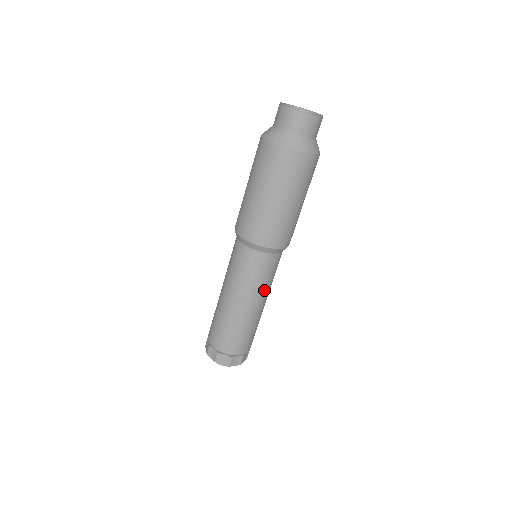
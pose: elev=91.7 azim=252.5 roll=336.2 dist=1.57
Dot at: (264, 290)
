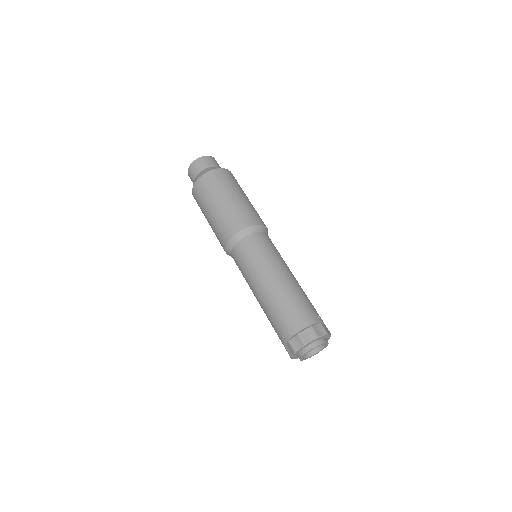
Dot at: (280, 261)
